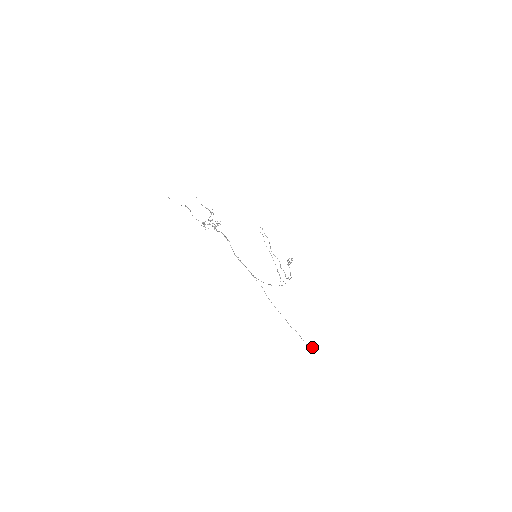
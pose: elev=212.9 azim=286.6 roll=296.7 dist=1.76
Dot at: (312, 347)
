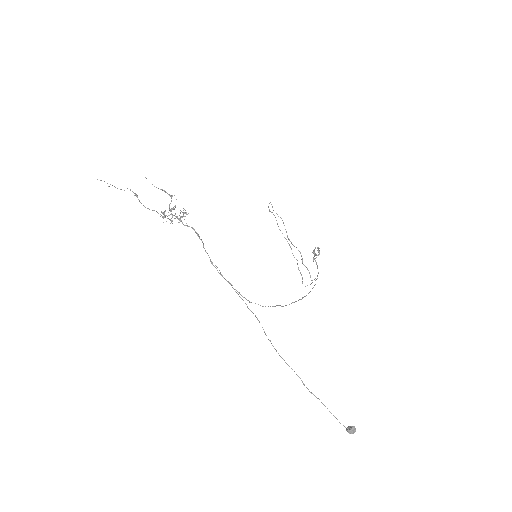
Dot at: (349, 428)
